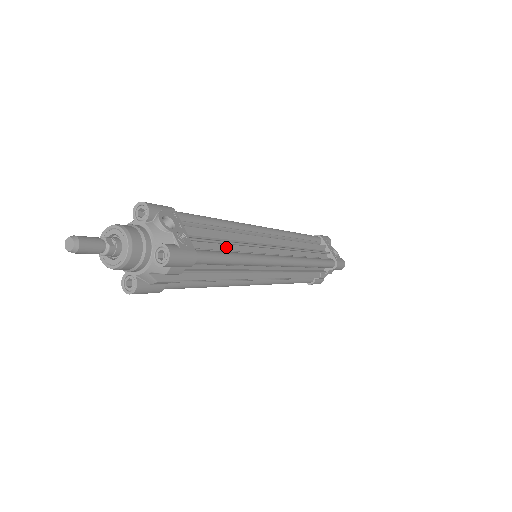
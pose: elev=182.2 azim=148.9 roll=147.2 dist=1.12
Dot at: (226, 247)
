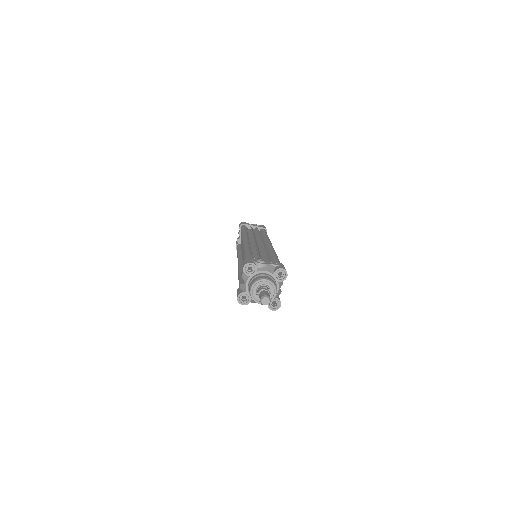
Dot at: occluded
